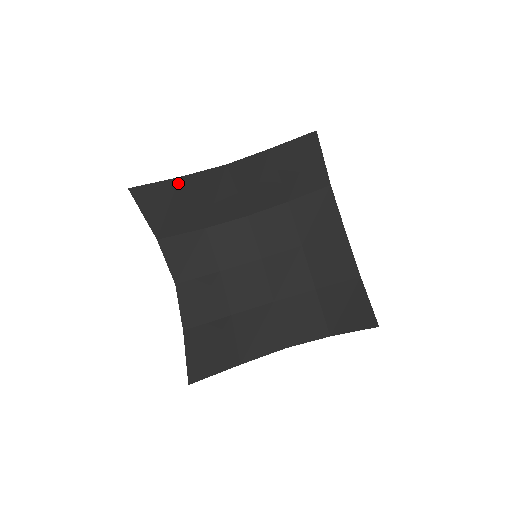
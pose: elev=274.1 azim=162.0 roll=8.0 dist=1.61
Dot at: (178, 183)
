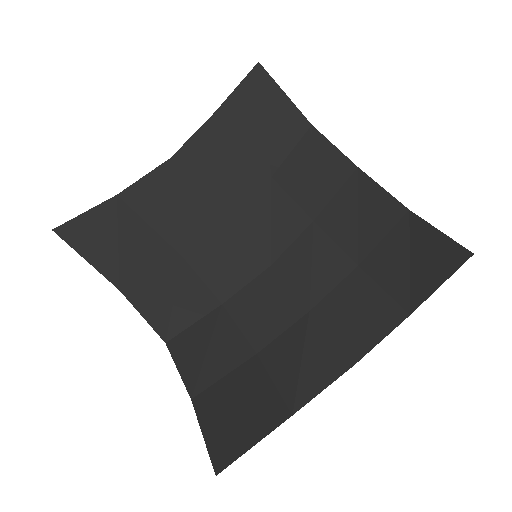
Dot at: (118, 204)
